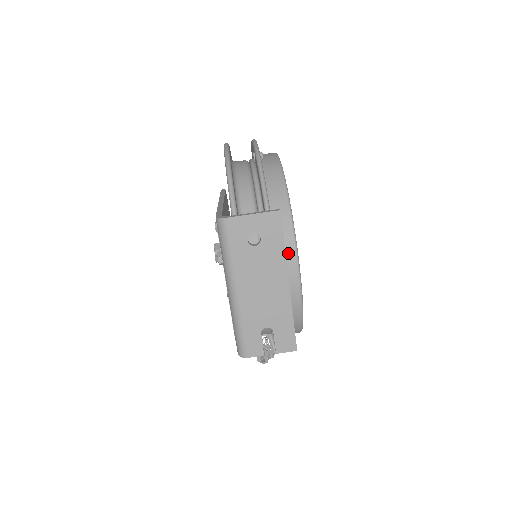
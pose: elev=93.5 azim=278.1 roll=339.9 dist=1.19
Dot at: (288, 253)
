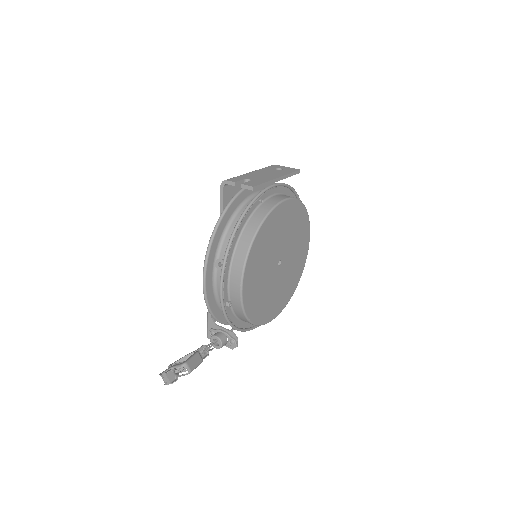
Dot at: (286, 196)
